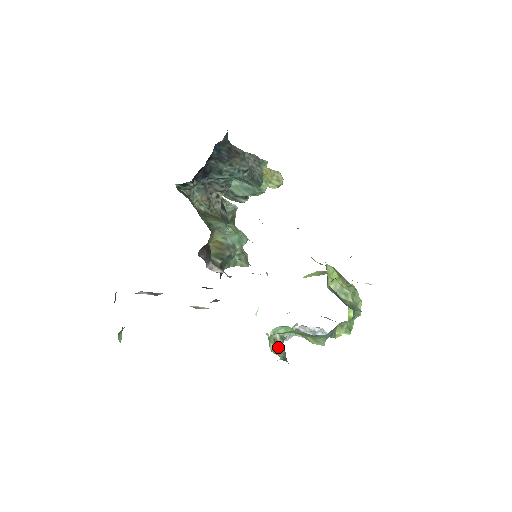
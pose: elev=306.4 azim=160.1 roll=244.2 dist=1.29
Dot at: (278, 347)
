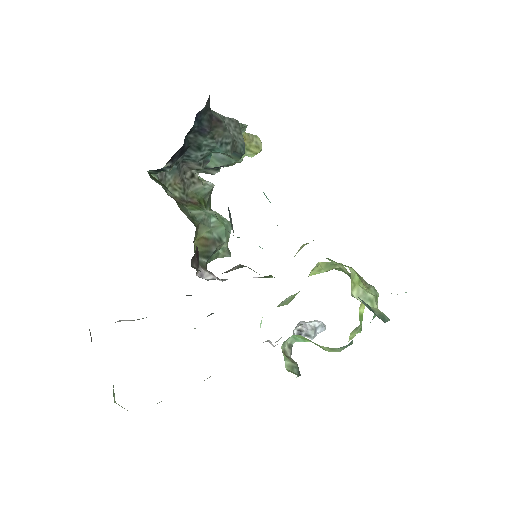
Dot at: (290, 361)
